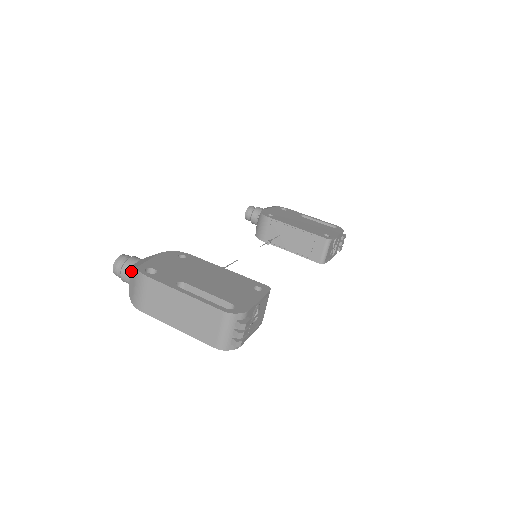
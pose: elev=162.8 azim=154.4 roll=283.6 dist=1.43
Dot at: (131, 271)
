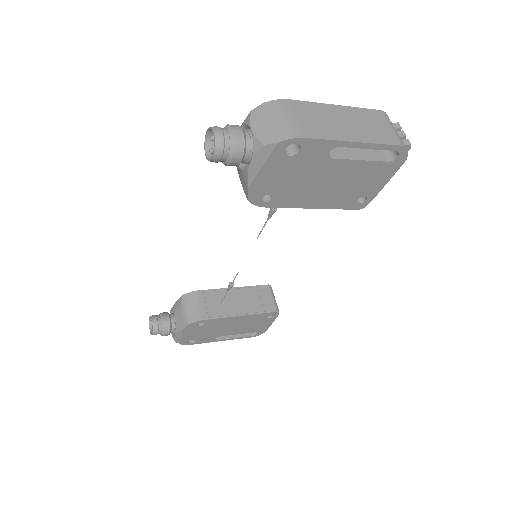
Dot at: (250, 118)
